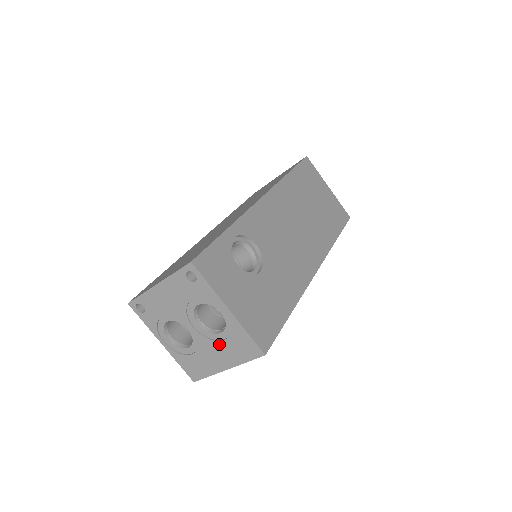
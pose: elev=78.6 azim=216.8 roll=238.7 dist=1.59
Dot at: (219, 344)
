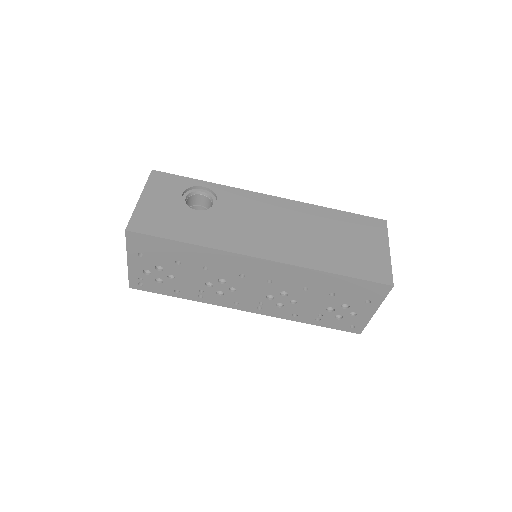
Dot at: occluded
